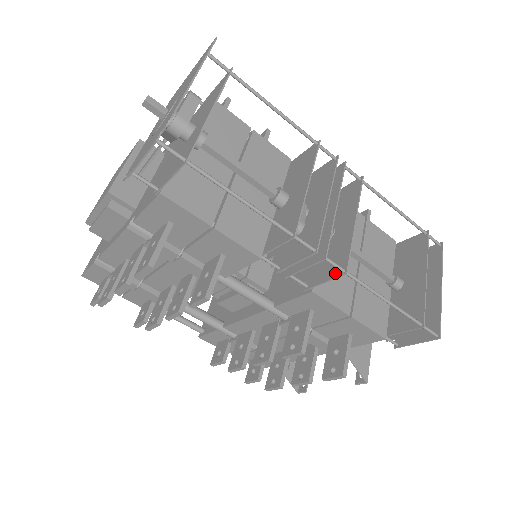
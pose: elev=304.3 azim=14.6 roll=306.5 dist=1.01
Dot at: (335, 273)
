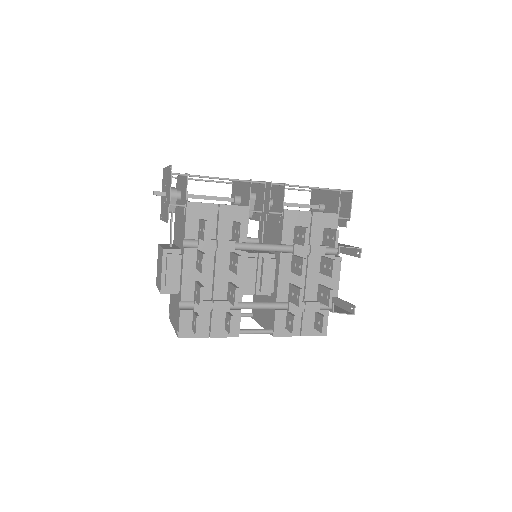
Dot at: (283, 191)
